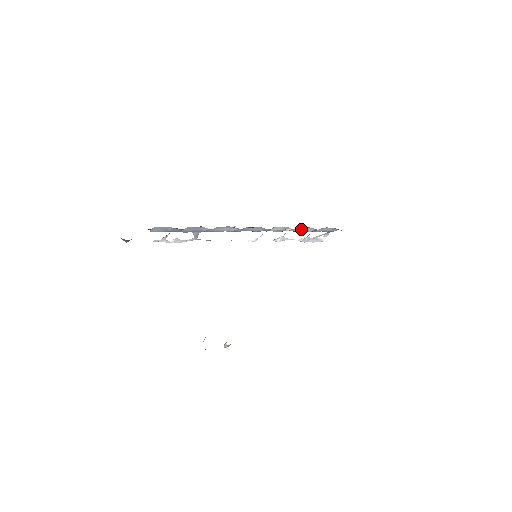
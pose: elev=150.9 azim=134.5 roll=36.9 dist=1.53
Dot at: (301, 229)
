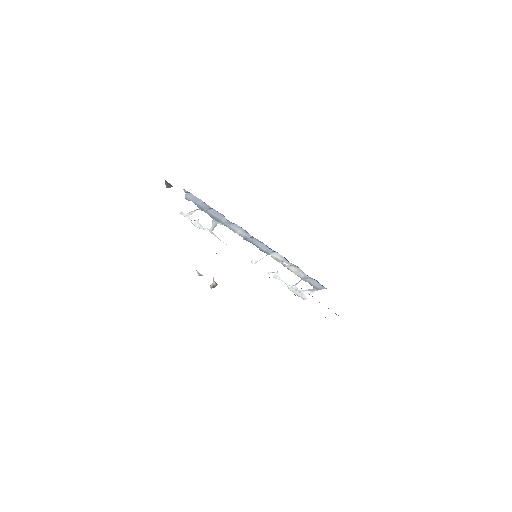
Dot at: (295, 269)
